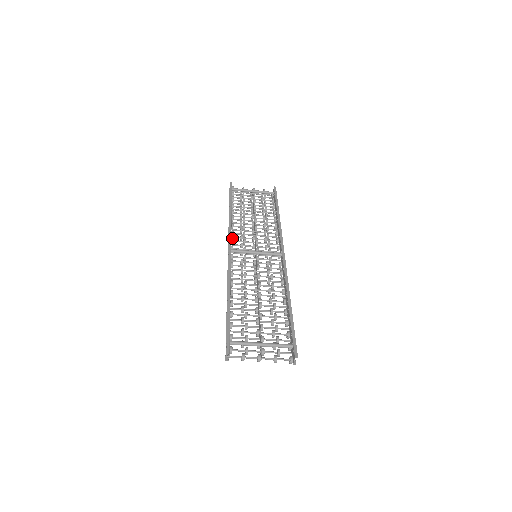
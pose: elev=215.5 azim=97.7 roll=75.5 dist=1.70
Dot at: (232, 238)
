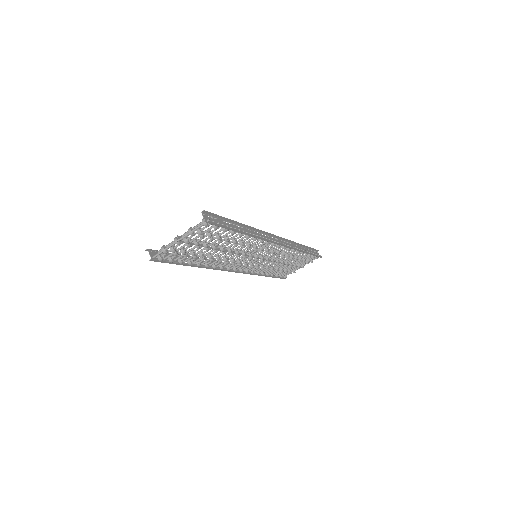
Dot at: occluded
